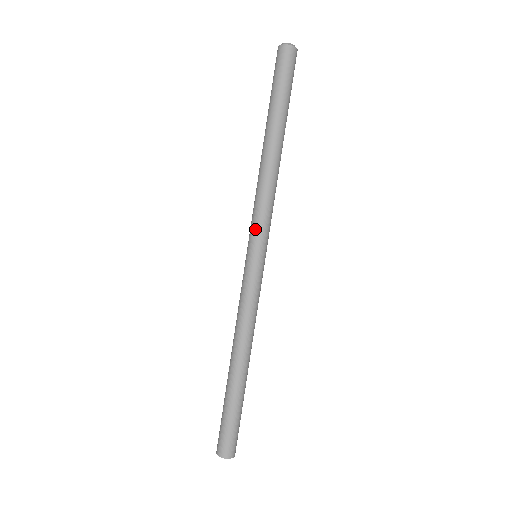
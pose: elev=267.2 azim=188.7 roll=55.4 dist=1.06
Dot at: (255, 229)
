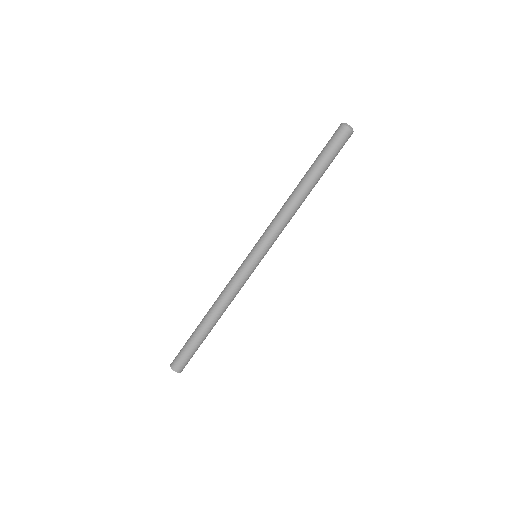
Dot at: (269, 243)
